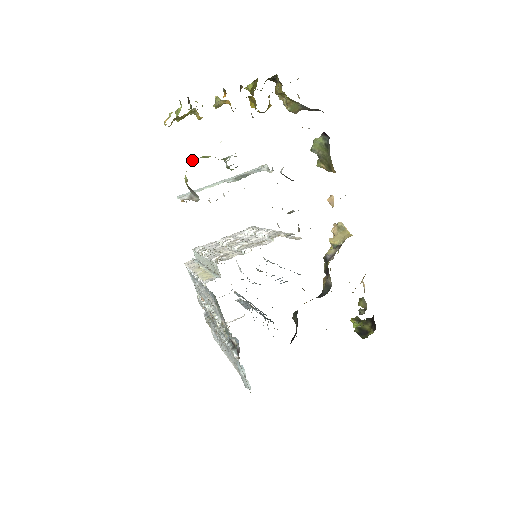
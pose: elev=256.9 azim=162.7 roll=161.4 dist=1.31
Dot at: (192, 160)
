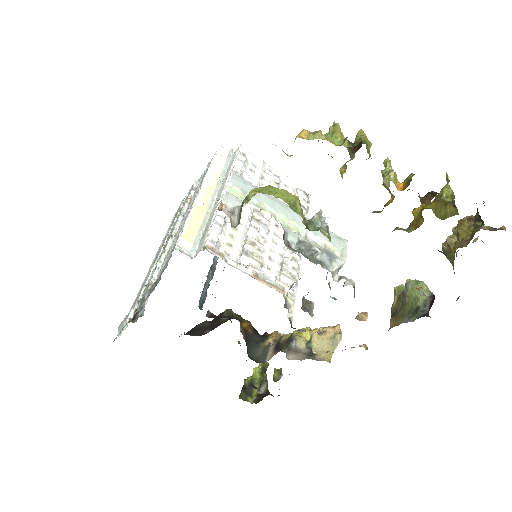
Dot at: (277, 195)
